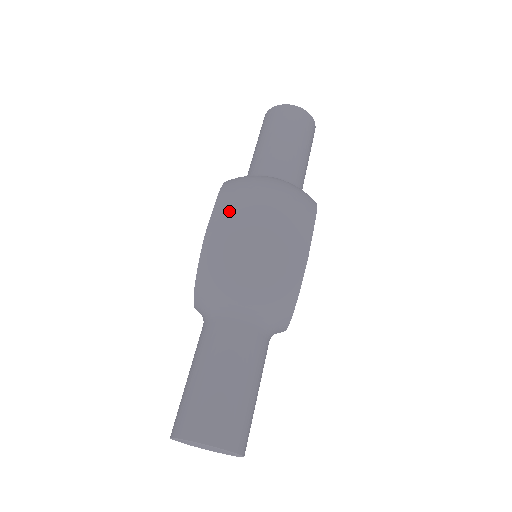
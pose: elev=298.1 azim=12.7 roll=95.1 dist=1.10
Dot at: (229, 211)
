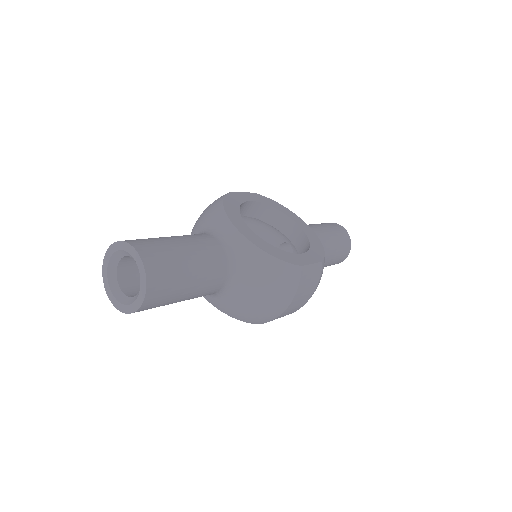
Dot at: occluded
